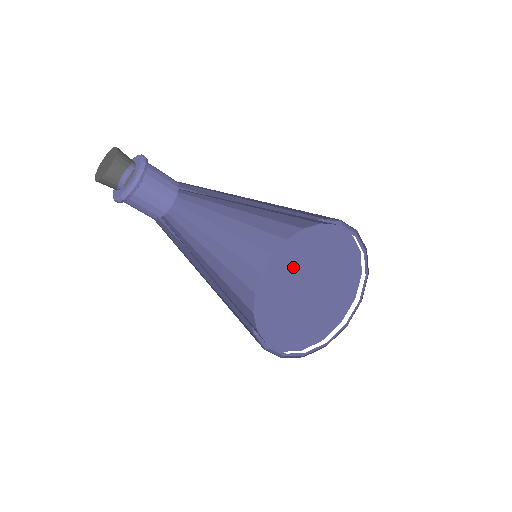
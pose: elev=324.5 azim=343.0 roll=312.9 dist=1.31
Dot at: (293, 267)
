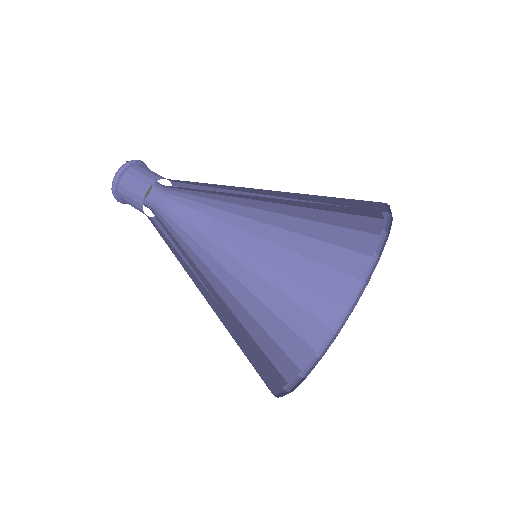
Dot at: occluded
